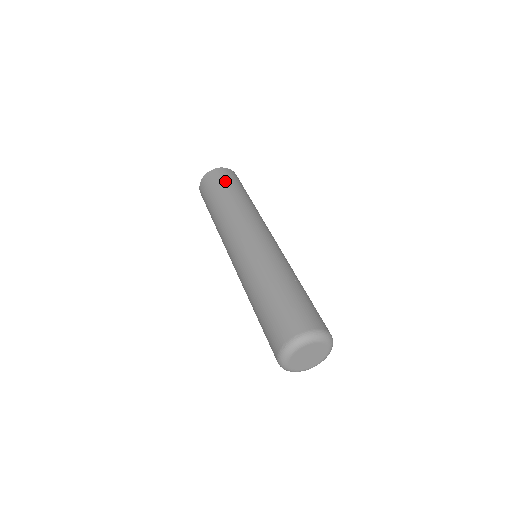
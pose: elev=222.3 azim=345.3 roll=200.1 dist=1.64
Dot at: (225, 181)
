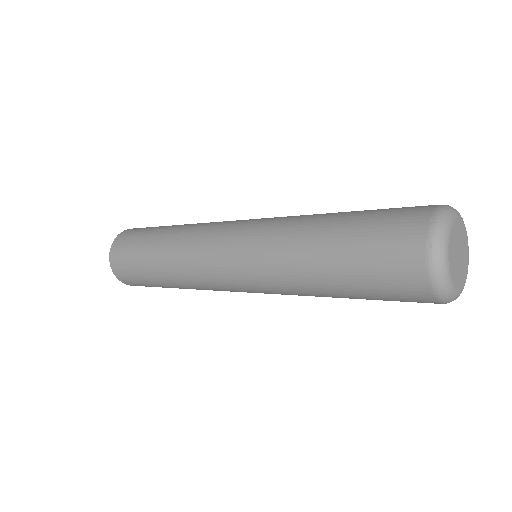
Dot at: occluded
